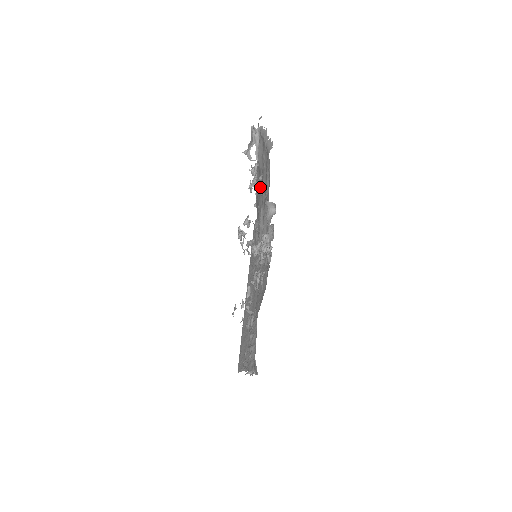
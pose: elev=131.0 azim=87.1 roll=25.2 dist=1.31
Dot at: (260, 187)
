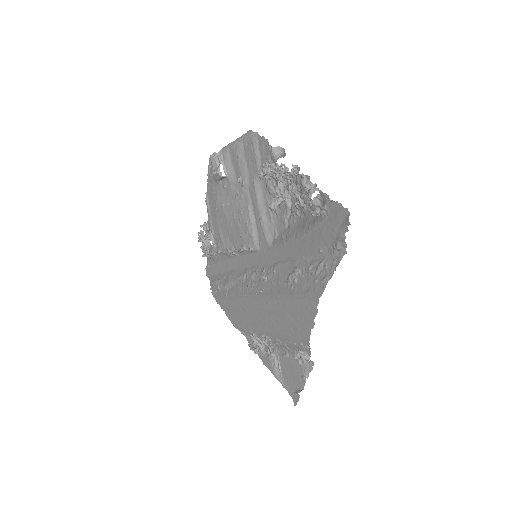
Dot at: (236, 197)
